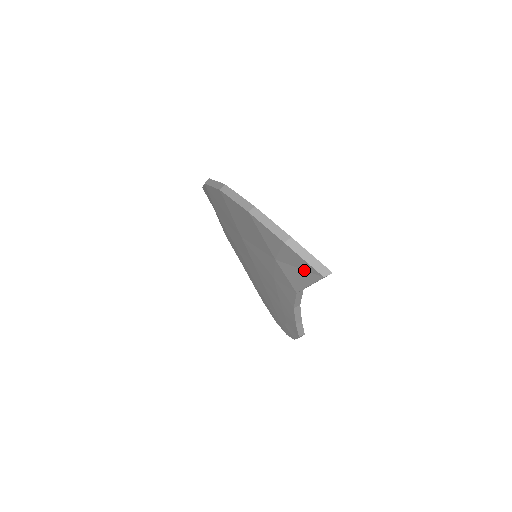
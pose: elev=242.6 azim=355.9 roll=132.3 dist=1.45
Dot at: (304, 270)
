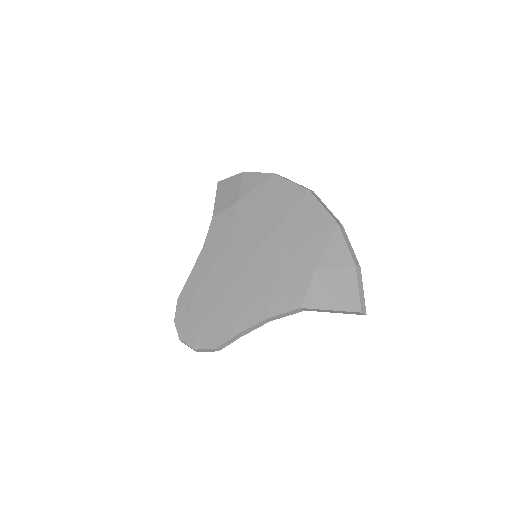
Dot at: (343, 296)
